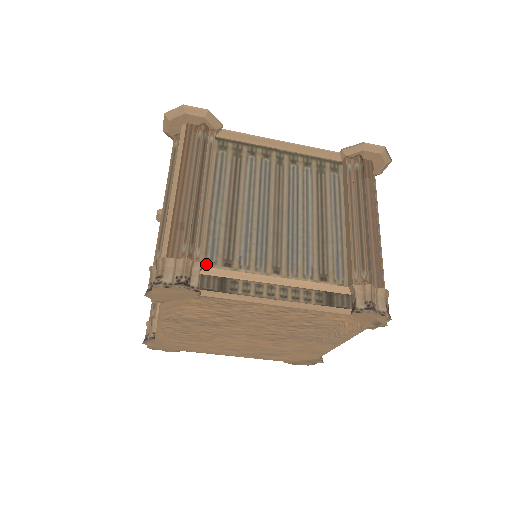
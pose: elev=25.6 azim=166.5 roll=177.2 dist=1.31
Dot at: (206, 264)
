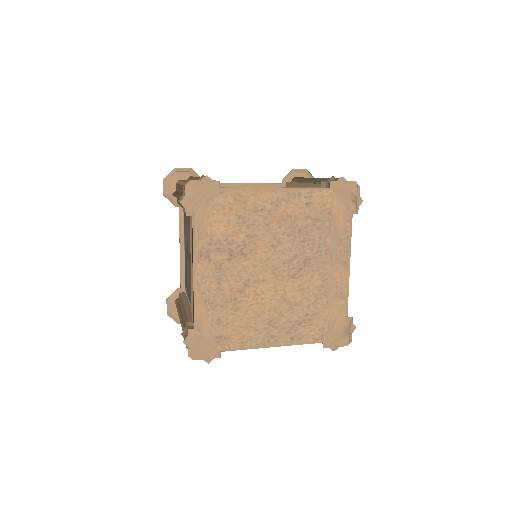
Dot at: occluded
